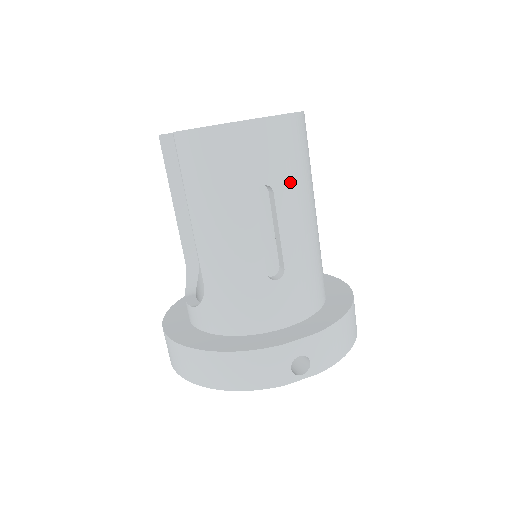
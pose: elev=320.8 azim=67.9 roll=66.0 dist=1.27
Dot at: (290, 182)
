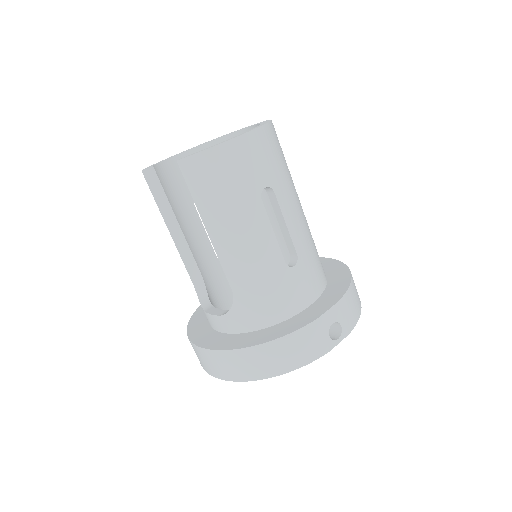
Dot at: (283, 180)
